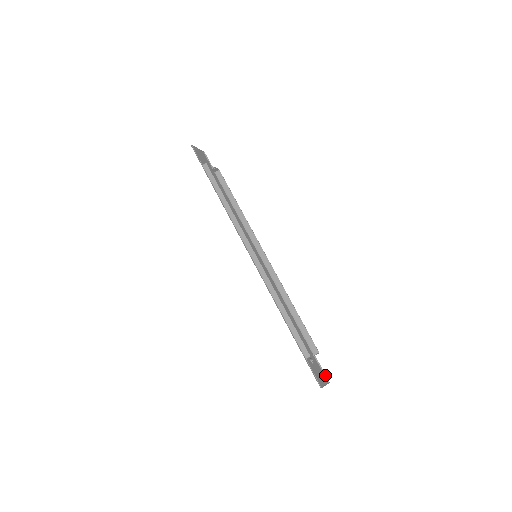
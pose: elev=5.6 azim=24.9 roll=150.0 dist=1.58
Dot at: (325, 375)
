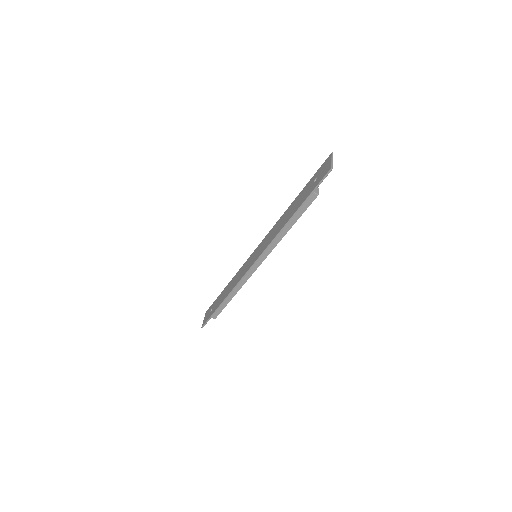
Dot at: occluded
